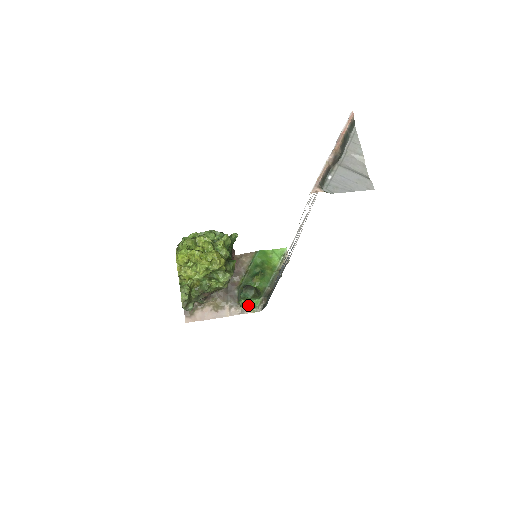
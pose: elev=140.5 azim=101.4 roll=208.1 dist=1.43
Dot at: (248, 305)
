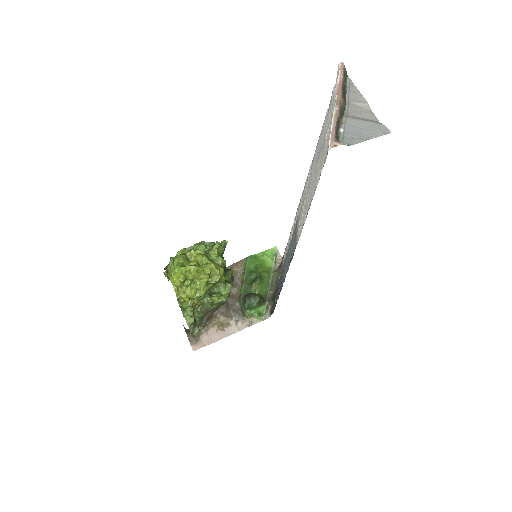
Dot at: (255, 314)
